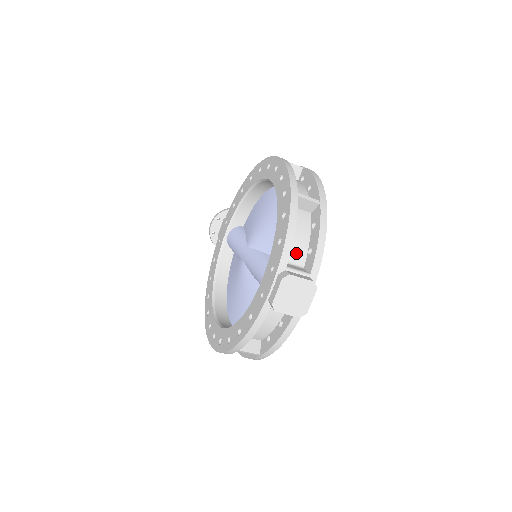
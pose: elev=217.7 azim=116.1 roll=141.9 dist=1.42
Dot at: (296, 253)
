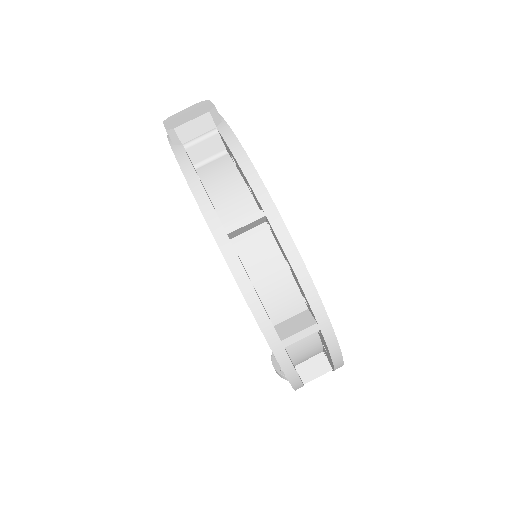
Dot at: occluded
